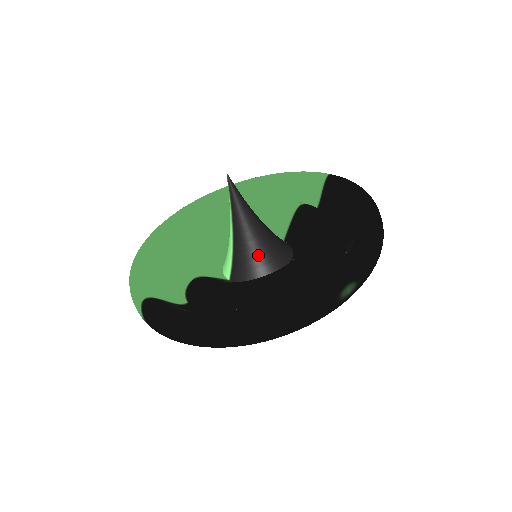
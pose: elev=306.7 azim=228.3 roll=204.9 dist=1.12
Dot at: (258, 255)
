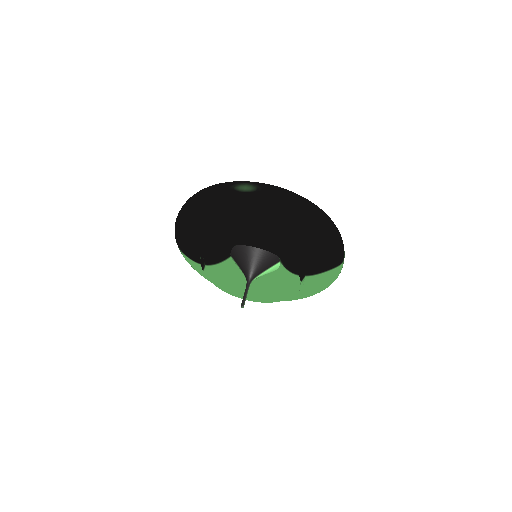
Dot at: occluded
